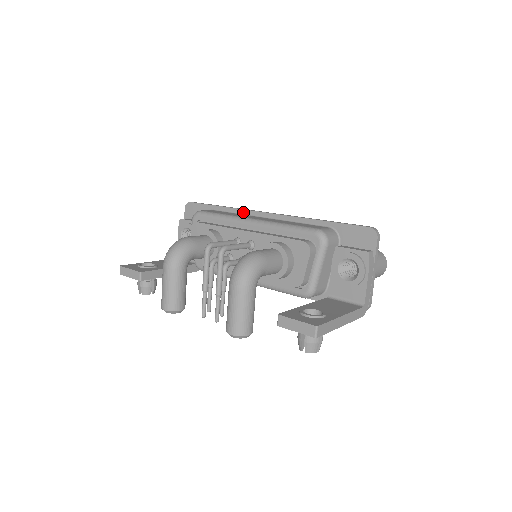
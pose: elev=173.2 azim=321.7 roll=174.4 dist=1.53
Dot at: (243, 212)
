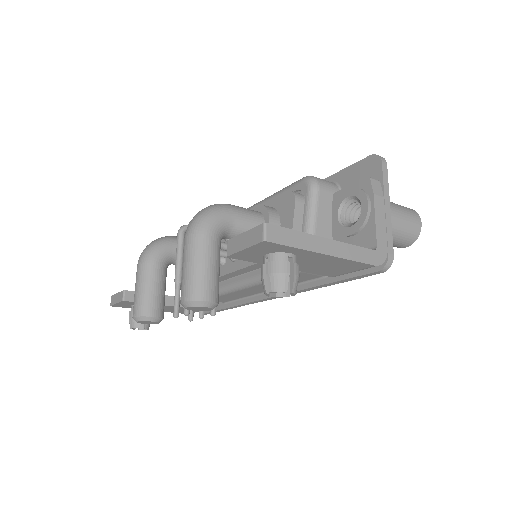
Dot at: occluded
